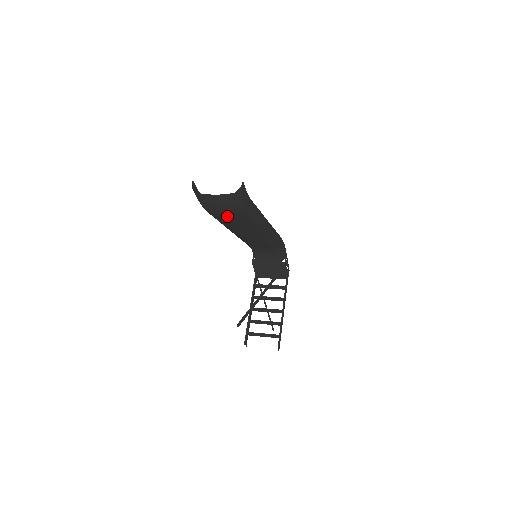
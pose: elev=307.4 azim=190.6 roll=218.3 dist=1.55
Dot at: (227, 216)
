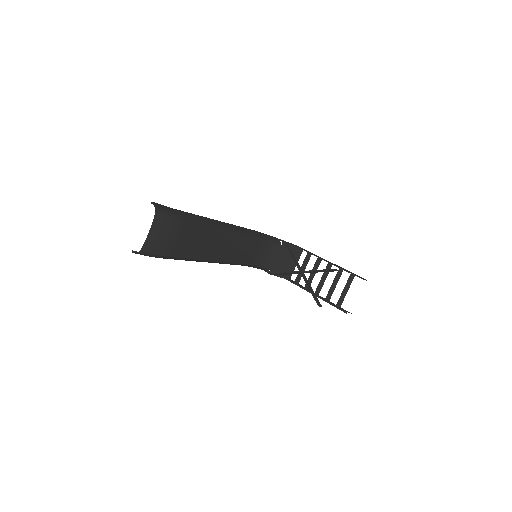
Dot at: (184, 240)
